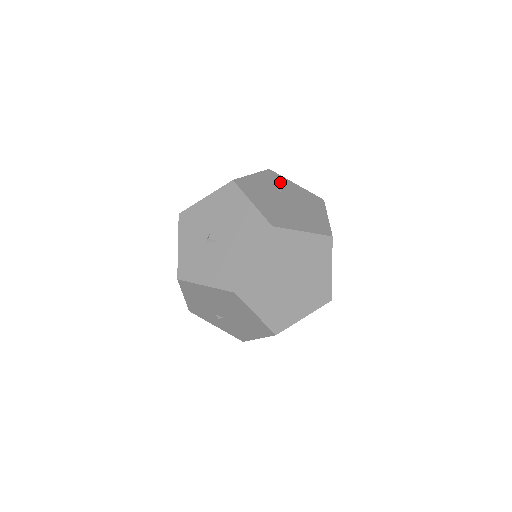
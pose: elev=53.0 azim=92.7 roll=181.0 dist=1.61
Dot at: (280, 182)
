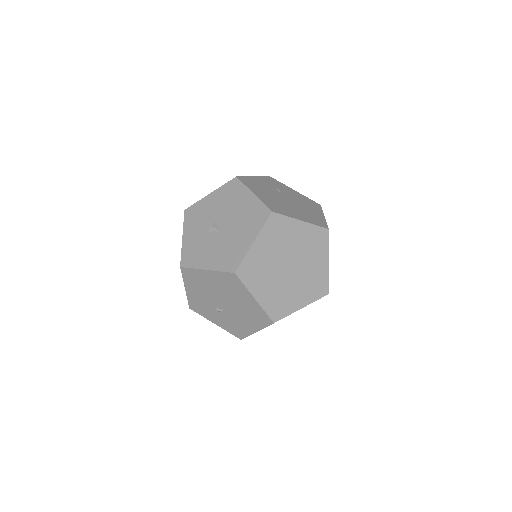
Dot at: (280, 186)
